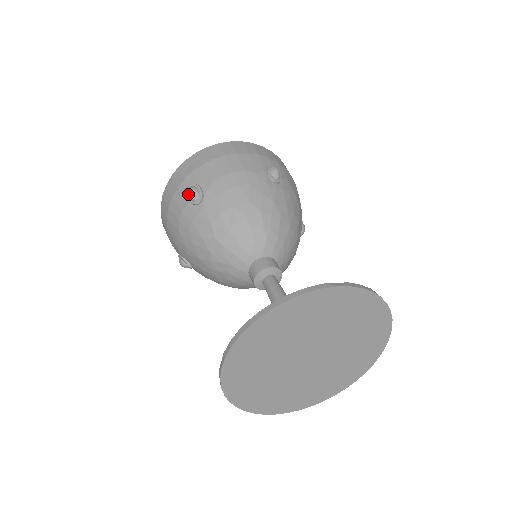
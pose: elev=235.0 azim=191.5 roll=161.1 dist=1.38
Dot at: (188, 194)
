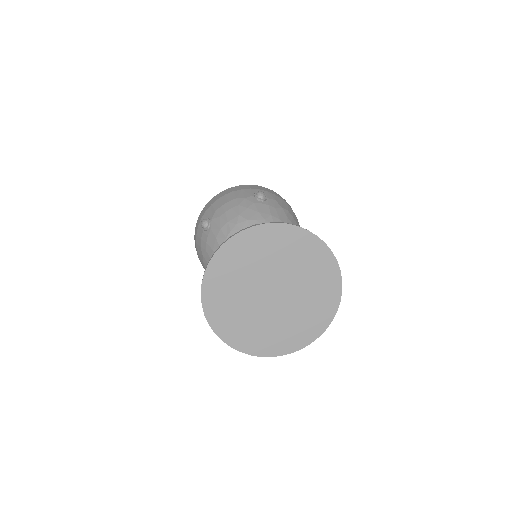
Dot at: (201, 225)
